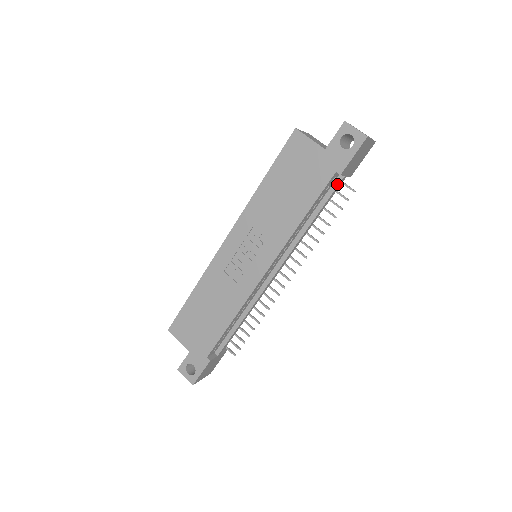
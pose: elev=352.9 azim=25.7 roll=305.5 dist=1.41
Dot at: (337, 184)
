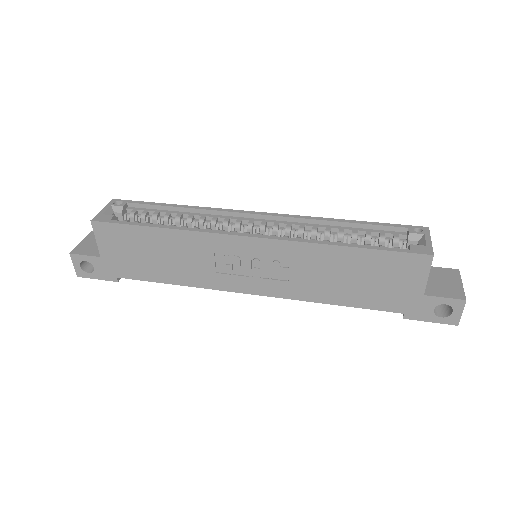
Dot at: occluded
